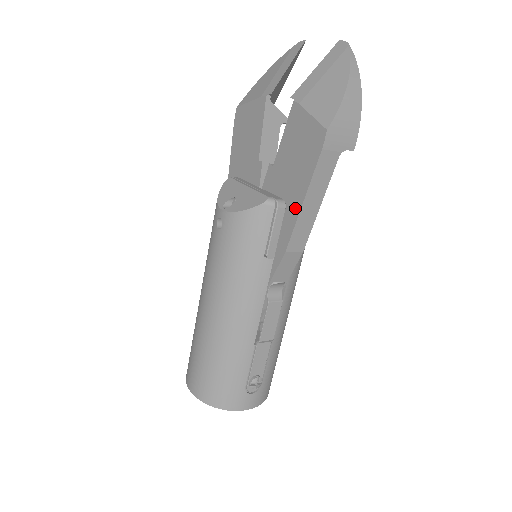
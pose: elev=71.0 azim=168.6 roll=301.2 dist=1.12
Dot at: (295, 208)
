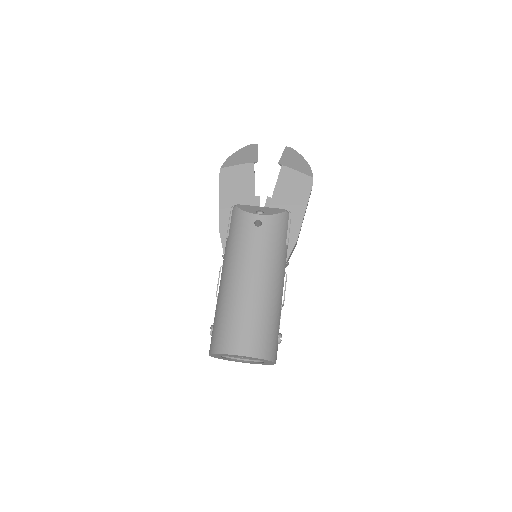
Dot at: (299, 216)
